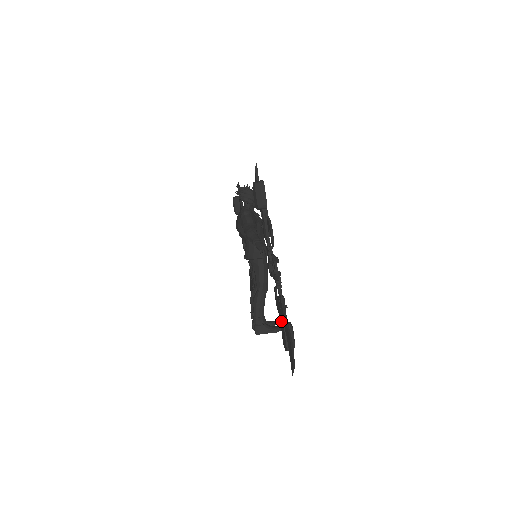
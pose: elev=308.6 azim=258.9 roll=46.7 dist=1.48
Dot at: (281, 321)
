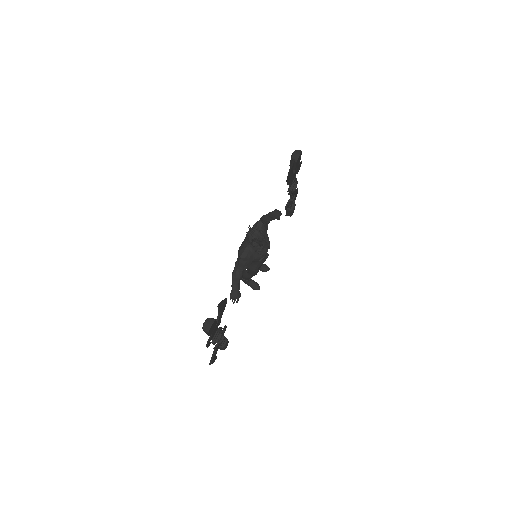
Dot at: occluded
